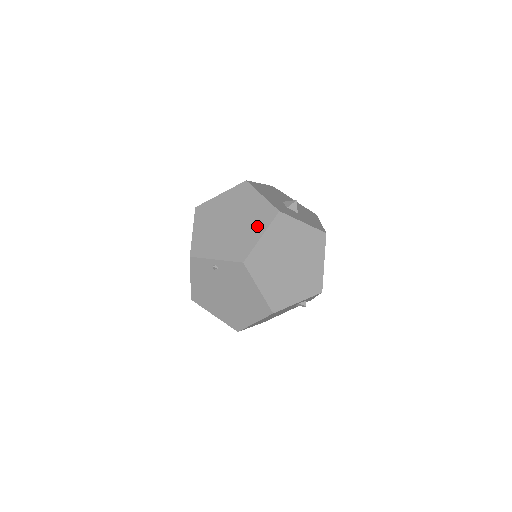
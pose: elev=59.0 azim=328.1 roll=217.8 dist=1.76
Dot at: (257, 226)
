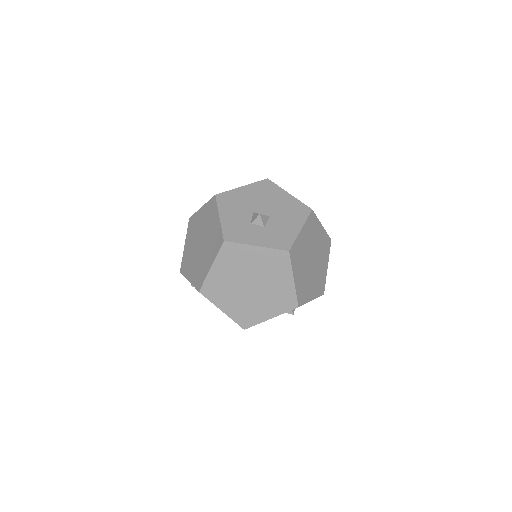
Dot at: (211, 254)
